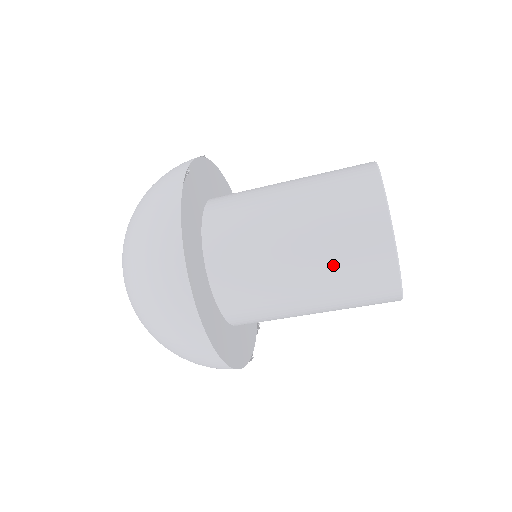
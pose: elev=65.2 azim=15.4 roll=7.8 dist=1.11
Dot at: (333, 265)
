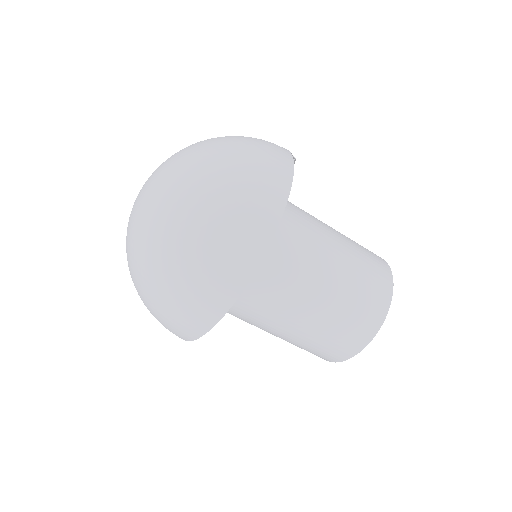
Dot at: (340, 309)
